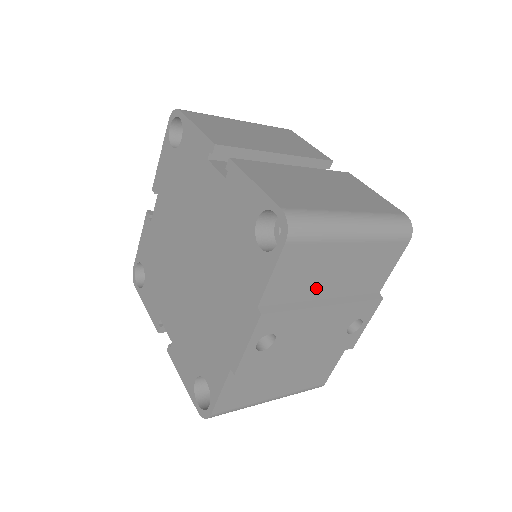
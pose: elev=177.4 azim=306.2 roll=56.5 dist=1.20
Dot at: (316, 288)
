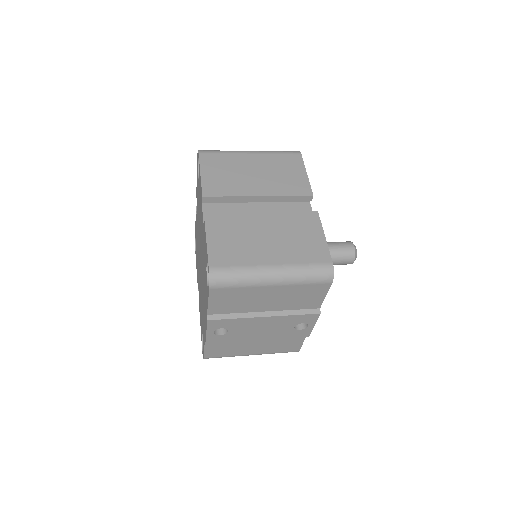
Dot at: (252, 307)
